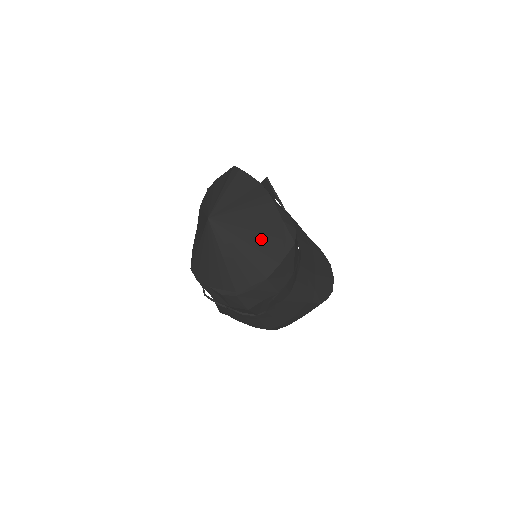
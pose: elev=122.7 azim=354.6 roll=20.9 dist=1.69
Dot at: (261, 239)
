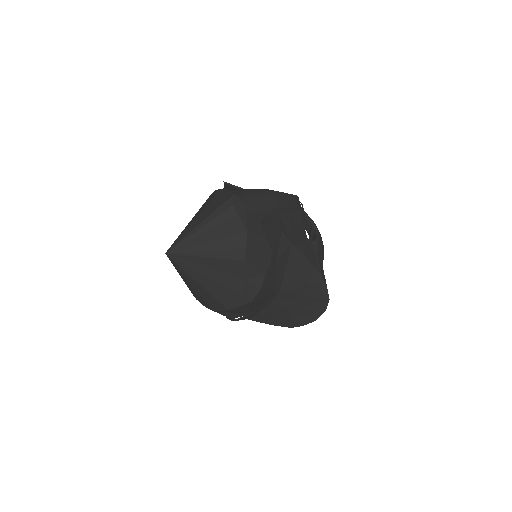
Dot at: (215, 286)
